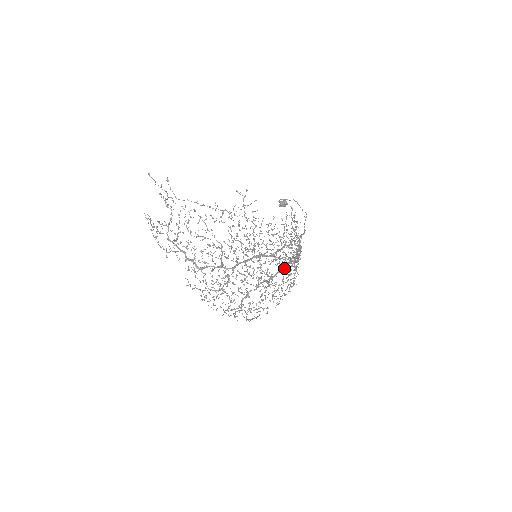
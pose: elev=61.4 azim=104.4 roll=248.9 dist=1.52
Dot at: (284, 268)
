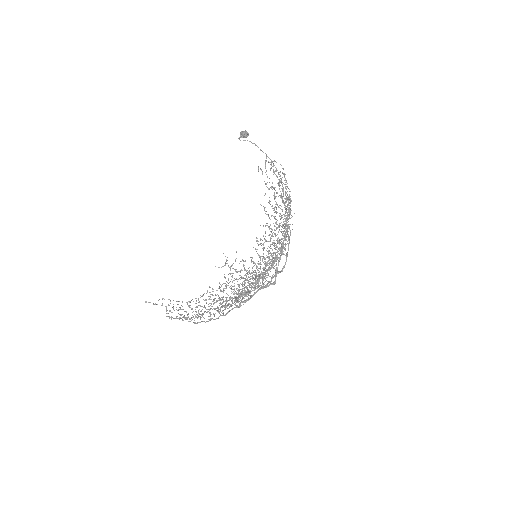
Dot at: occluded
